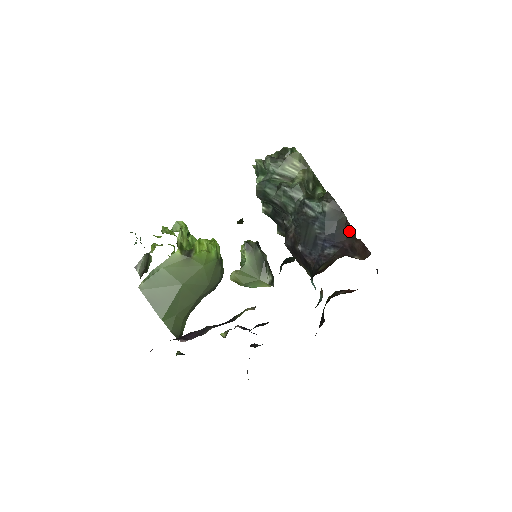
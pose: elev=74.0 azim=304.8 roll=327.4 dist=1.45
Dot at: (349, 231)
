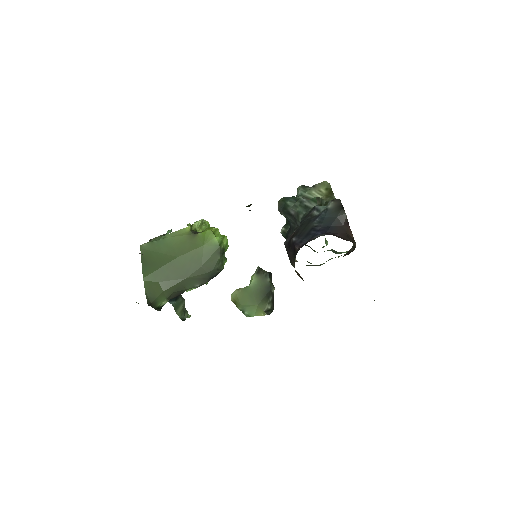
Dot at: (347, 233)
